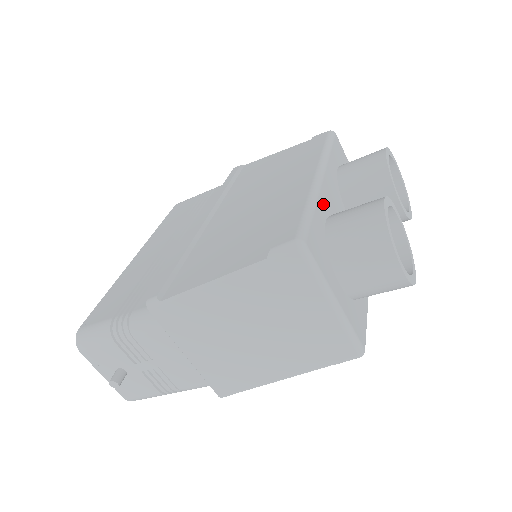
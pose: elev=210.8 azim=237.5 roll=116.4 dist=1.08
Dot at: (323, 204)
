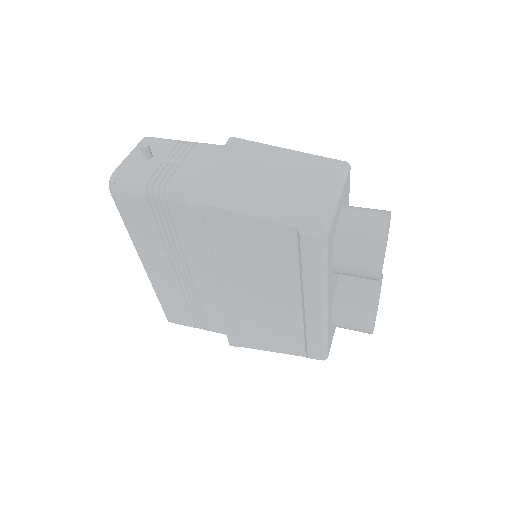
Dot at: (330, 319)
